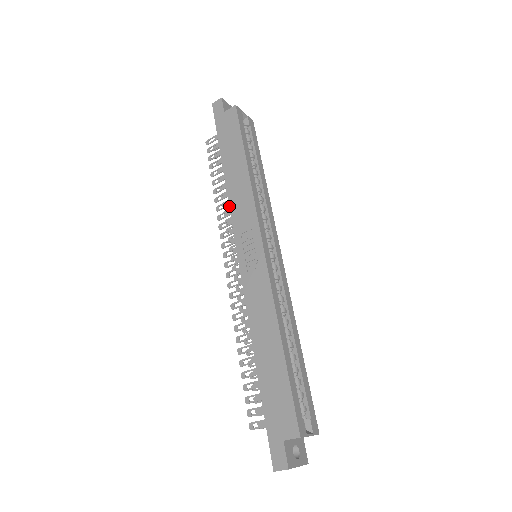
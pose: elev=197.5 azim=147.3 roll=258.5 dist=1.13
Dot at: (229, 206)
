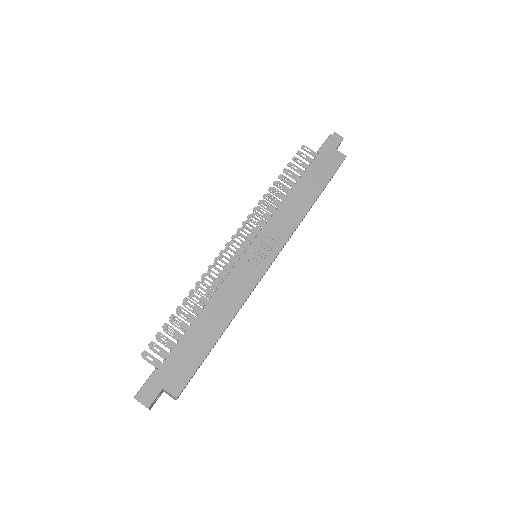
Dot at: (278, 209)
